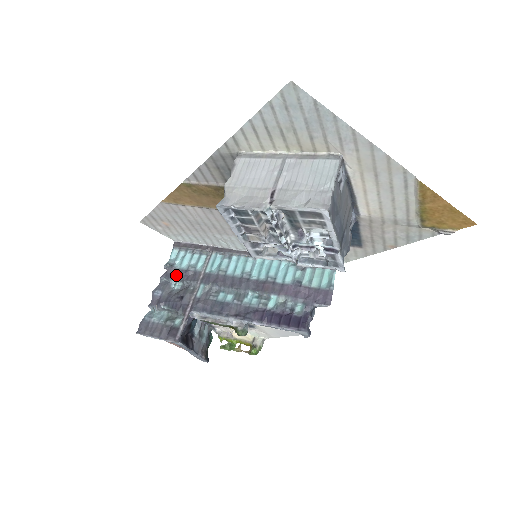
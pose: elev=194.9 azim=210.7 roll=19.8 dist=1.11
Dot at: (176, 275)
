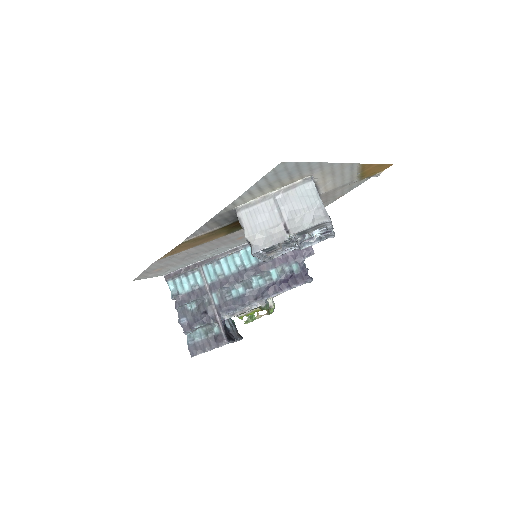
Dot at: (186, 299)
